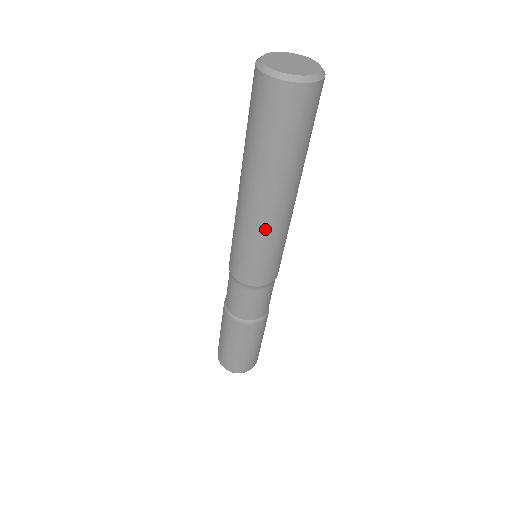
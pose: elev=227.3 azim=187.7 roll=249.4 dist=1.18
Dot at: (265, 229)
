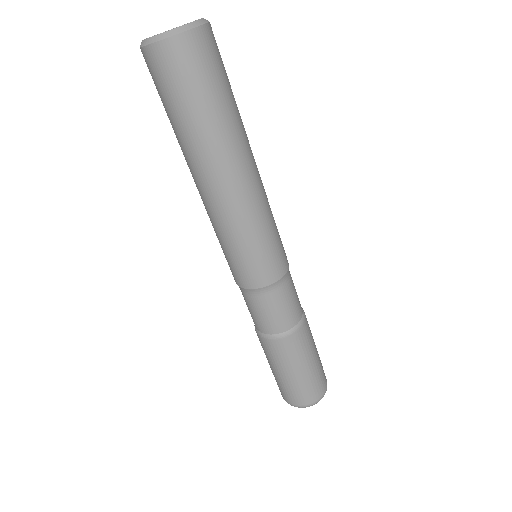
Dot at: (210, 215)
